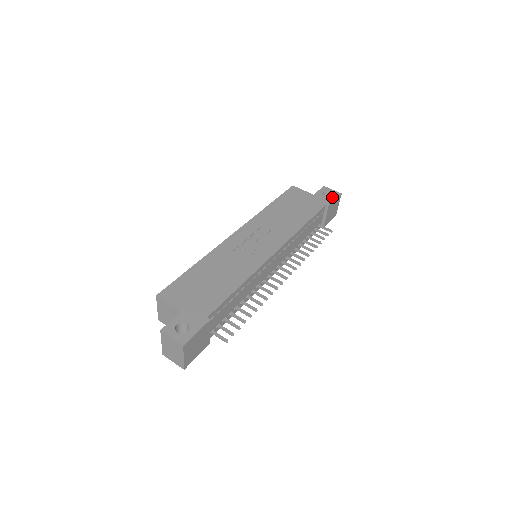
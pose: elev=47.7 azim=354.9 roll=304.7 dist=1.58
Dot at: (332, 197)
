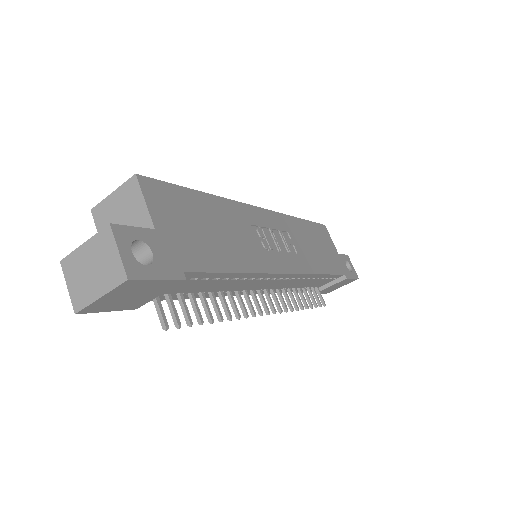
Dot at: (351, 273)
